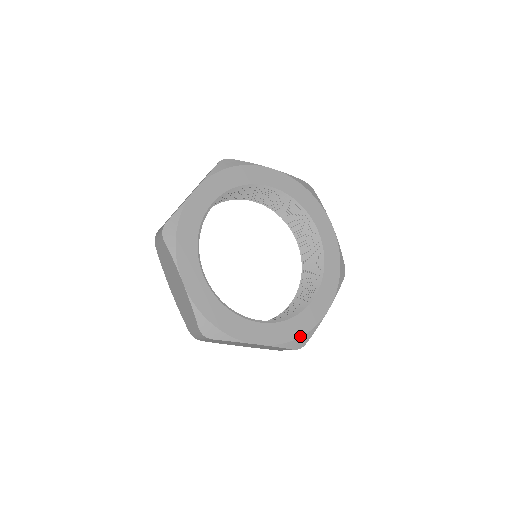
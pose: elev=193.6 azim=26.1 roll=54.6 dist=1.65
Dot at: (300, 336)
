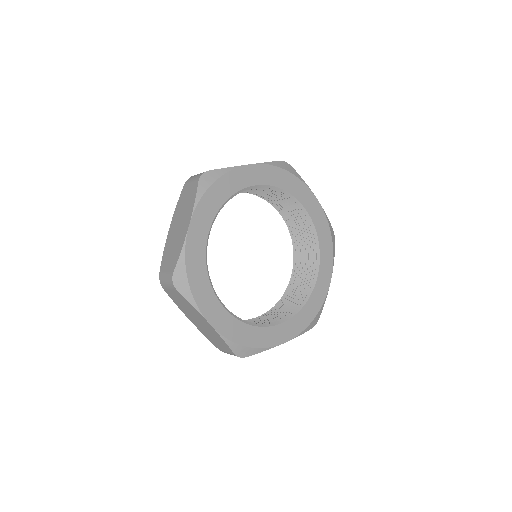
Dot at: (247, 346)
